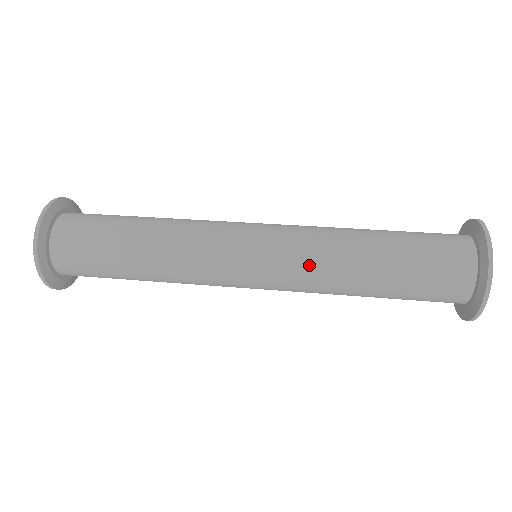
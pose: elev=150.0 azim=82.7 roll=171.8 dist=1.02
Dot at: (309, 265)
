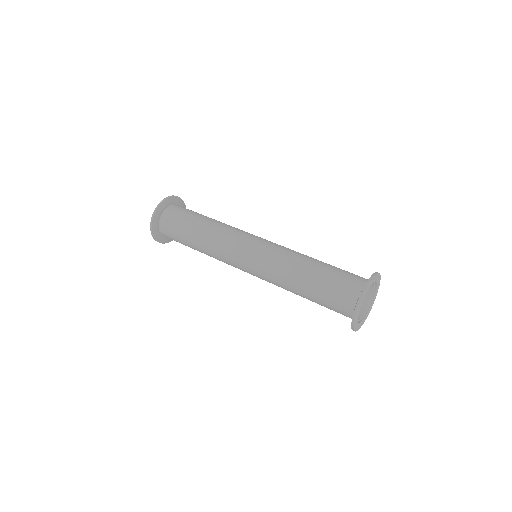
Dot at: (273, 268)
